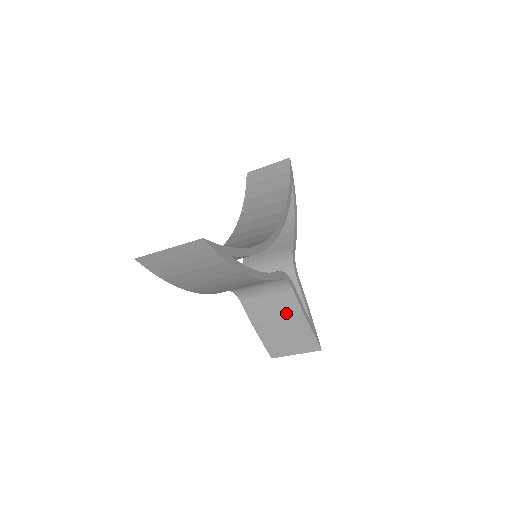
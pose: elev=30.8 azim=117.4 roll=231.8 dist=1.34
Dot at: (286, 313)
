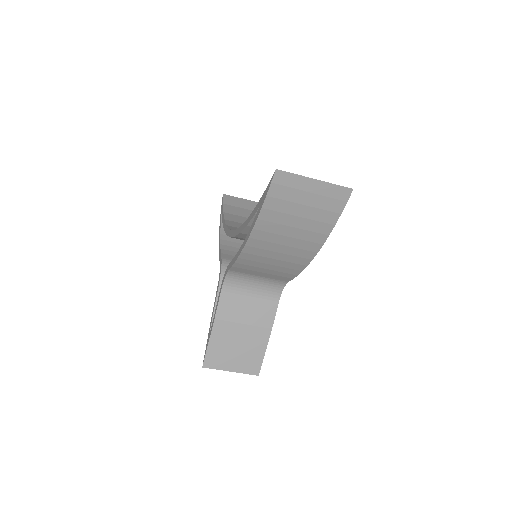
Dot at: (256, 322)
